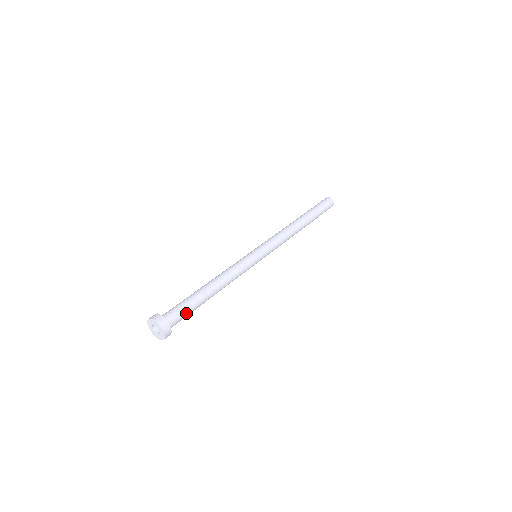
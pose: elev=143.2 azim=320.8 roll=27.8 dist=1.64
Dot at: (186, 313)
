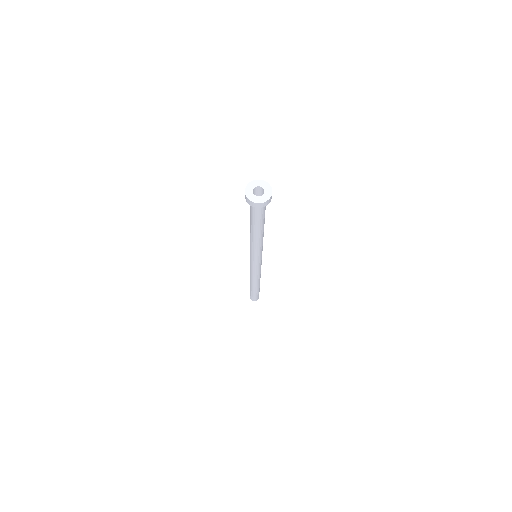
Dot at: occluded
